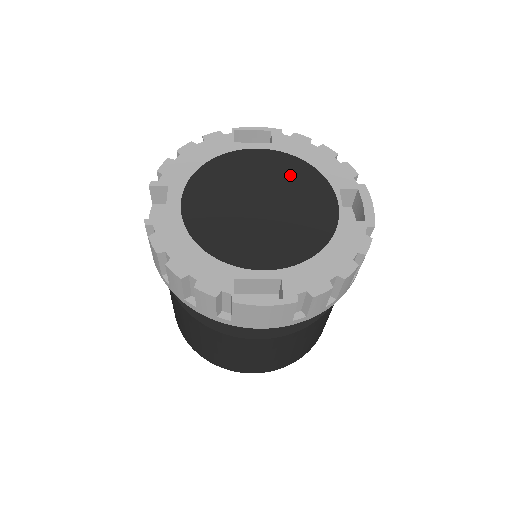
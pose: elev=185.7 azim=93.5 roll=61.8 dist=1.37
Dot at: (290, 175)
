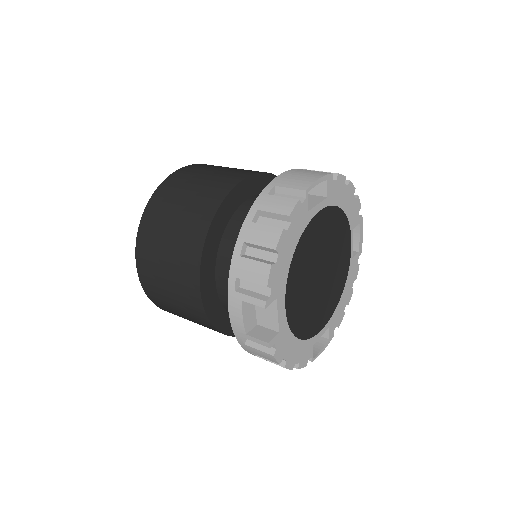
Dot at: (335, 232)
